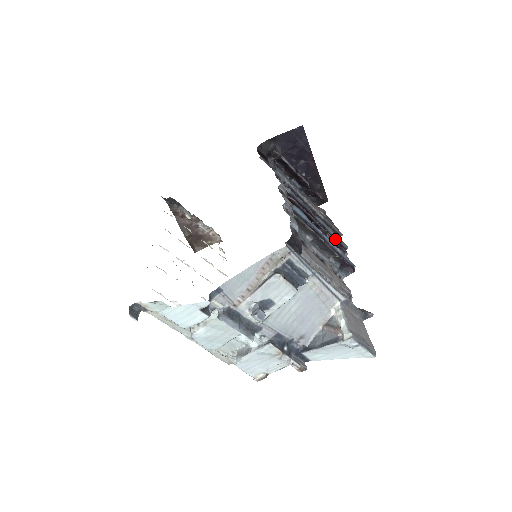
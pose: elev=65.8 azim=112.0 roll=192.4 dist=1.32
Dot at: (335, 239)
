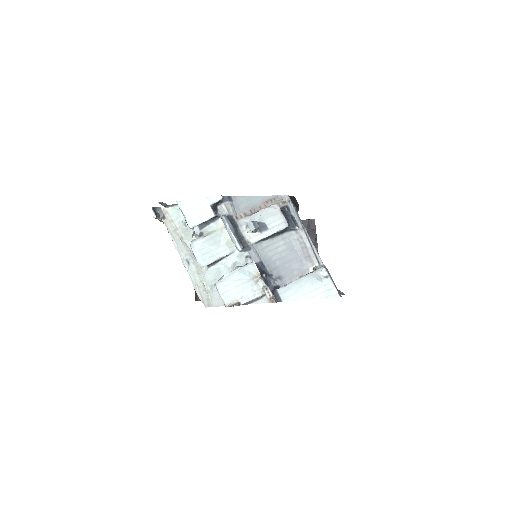
Dot at: occluded
